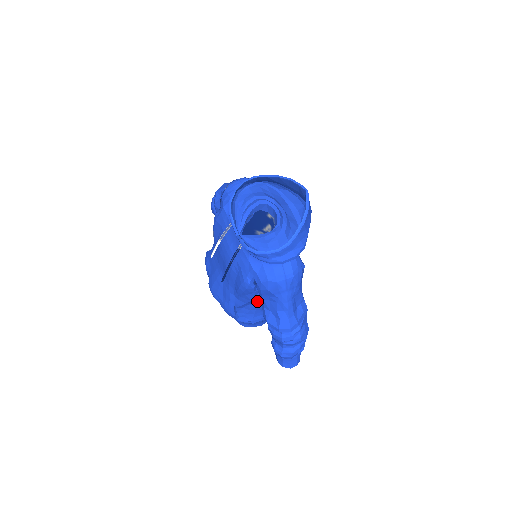
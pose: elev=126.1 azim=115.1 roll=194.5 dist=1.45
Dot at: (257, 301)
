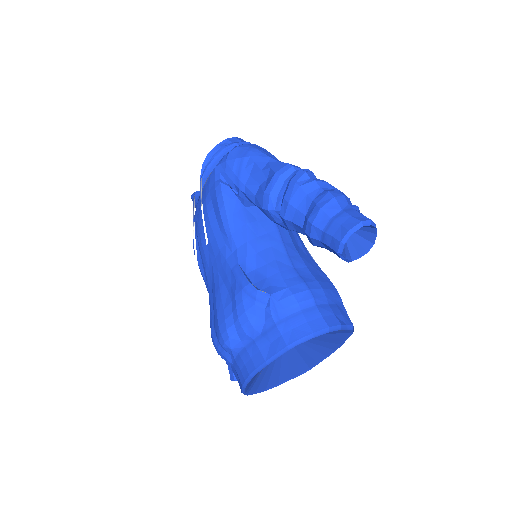
Dot at: (261, 234)
